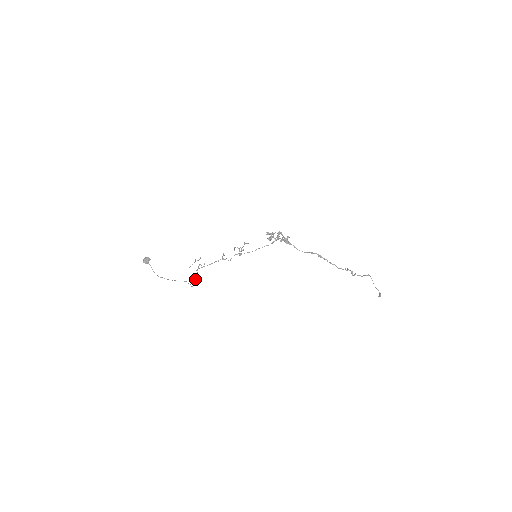
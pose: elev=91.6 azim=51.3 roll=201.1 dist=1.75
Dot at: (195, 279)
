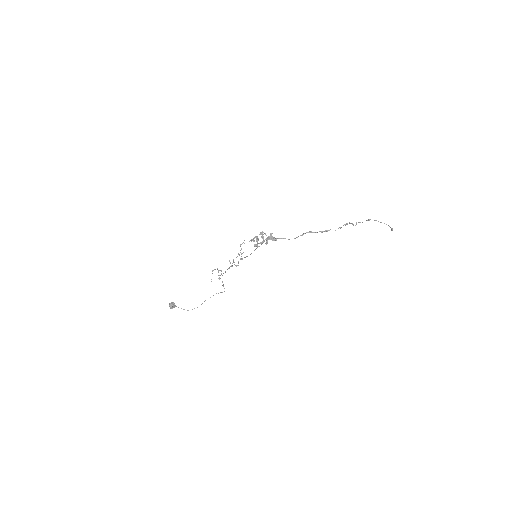
Dot at: (222, 285)
